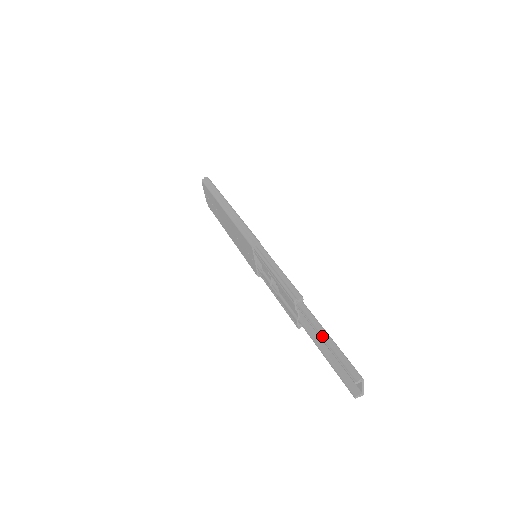
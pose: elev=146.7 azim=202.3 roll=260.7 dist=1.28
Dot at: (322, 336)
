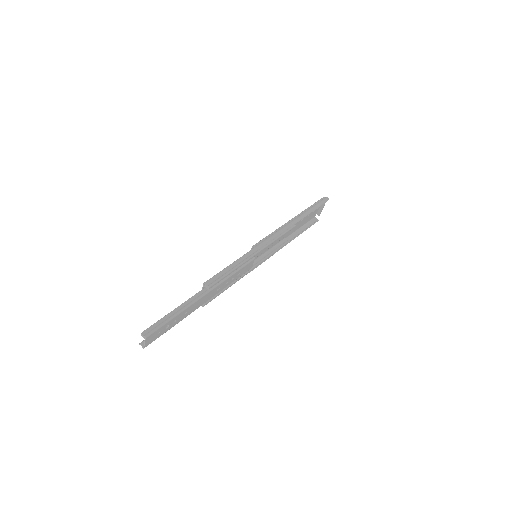
Dot at: (179, 308)
